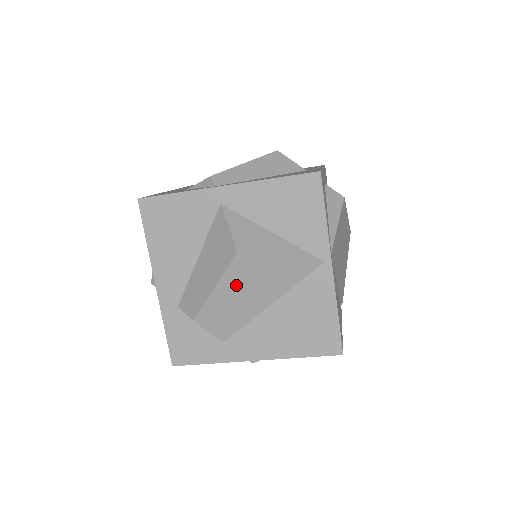
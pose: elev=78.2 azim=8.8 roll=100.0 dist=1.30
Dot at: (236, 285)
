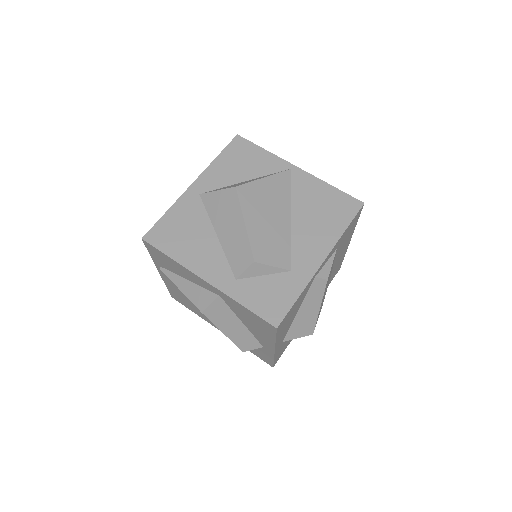
Dot at: (256, 214)
